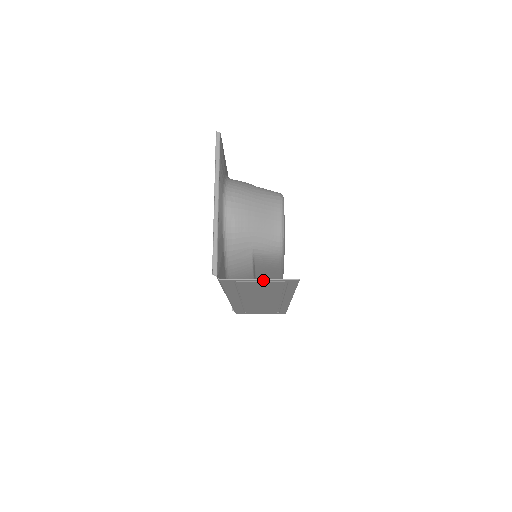
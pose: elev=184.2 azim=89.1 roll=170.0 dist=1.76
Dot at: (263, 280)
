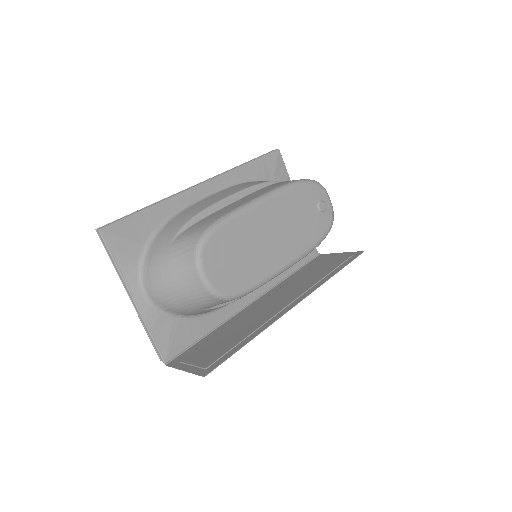
Dot at: (188, 369)
